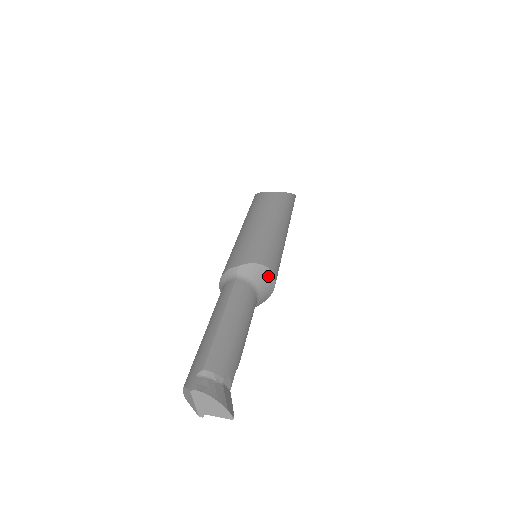
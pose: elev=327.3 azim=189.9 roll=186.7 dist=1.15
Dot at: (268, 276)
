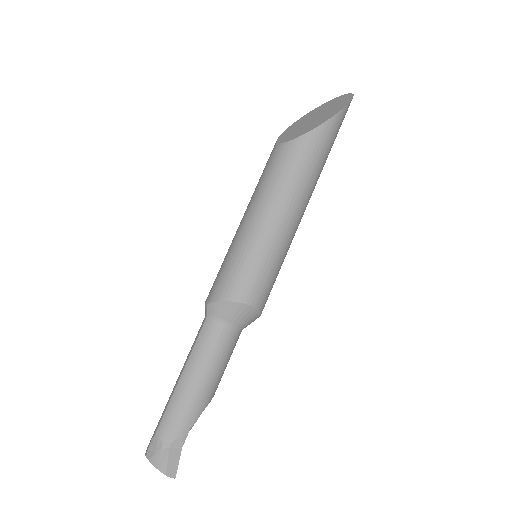
Dot at: (240, 308)
